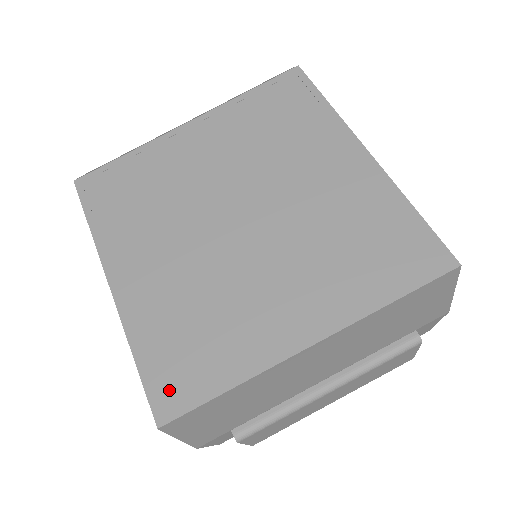
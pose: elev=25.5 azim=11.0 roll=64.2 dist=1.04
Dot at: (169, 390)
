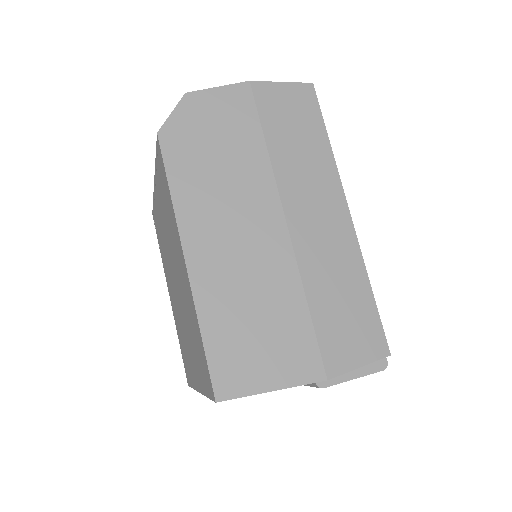
Dot at: (186, 371)
